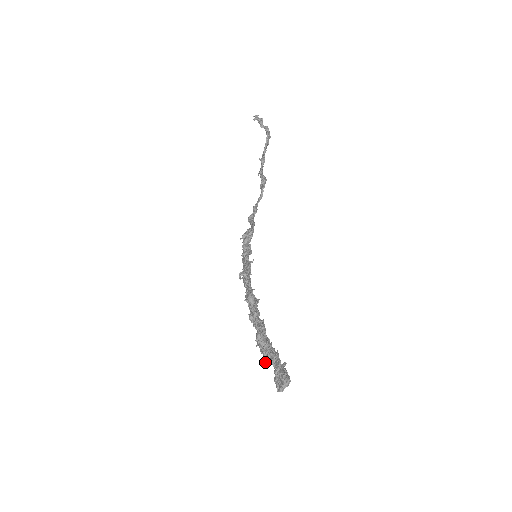
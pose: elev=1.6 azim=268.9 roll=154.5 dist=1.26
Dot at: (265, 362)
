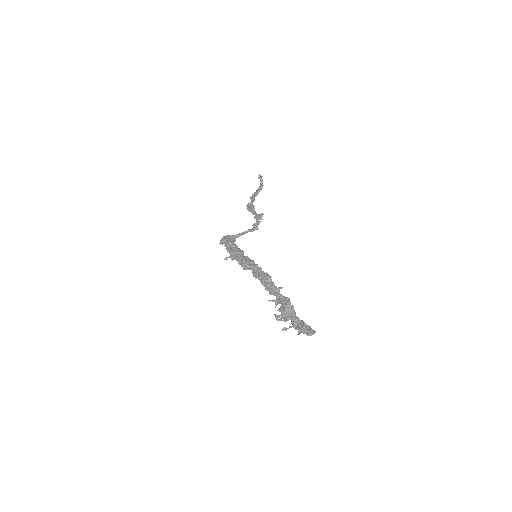
Dot at: (277, 319)
